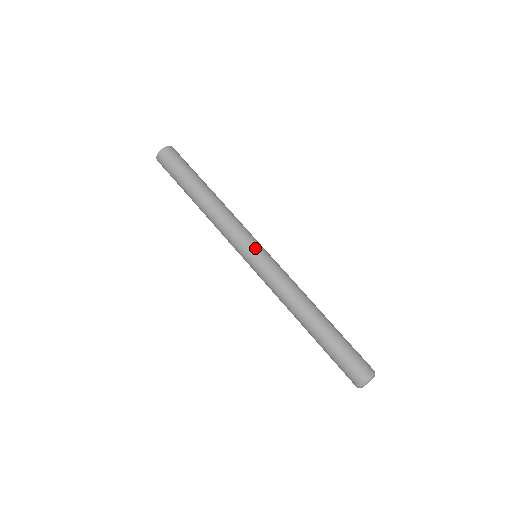
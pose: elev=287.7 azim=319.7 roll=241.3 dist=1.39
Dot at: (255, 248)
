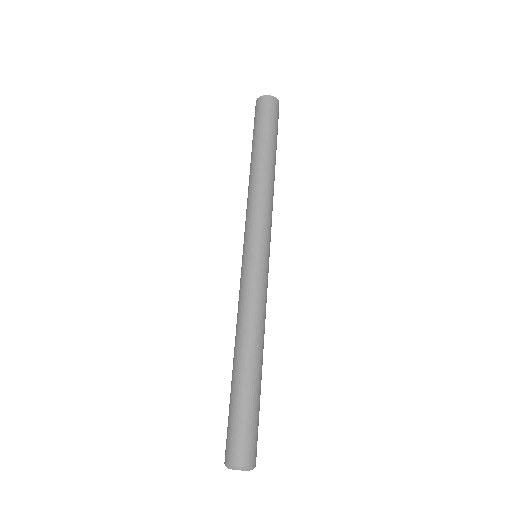
Dot at: (262, 247)
